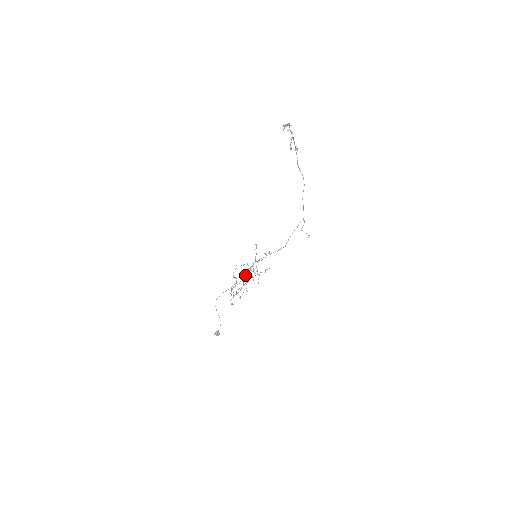
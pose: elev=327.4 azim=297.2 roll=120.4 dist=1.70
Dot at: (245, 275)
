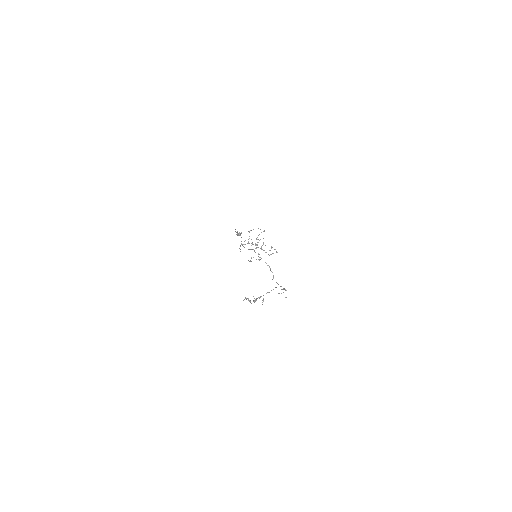
Dot at: occluded
